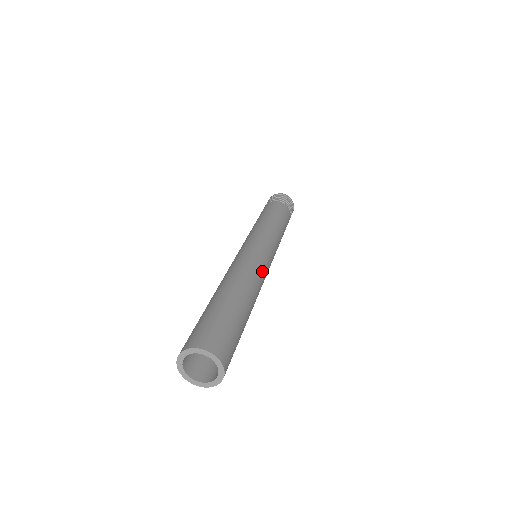
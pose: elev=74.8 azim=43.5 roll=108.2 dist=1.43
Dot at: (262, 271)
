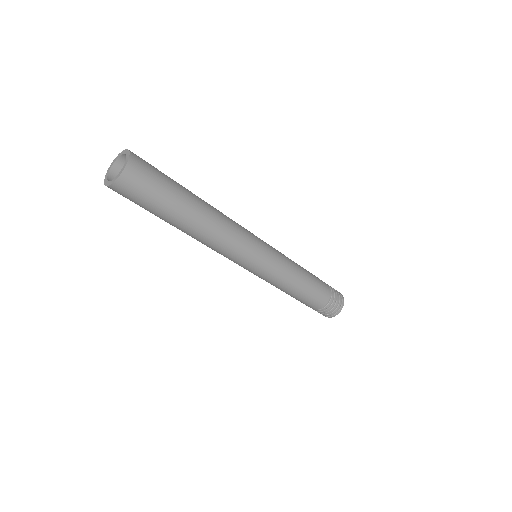
Dot at: (238, 241)
